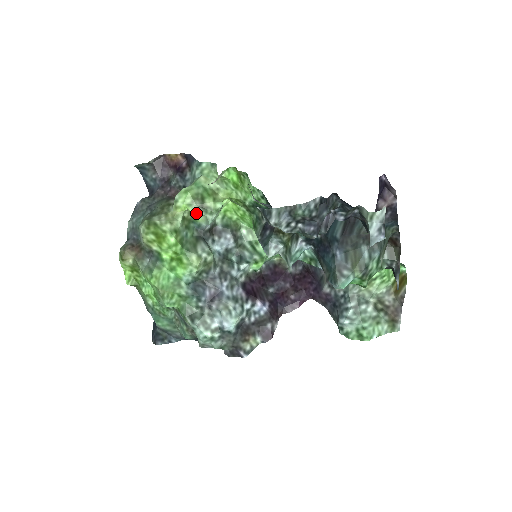
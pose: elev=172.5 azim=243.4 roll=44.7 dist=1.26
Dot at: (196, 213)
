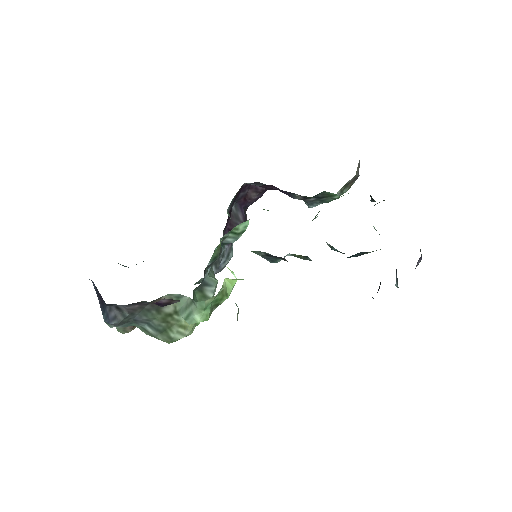
Dot at: occluded
